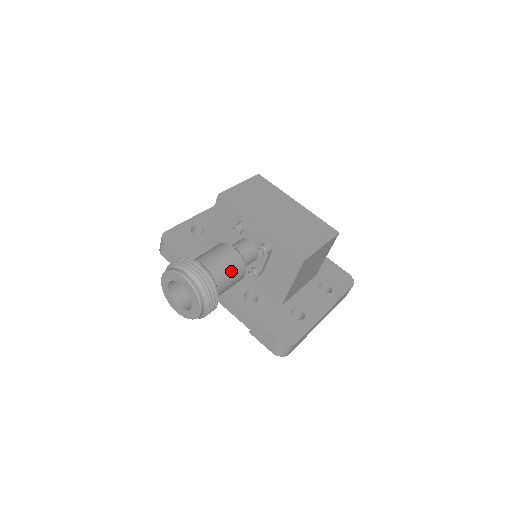
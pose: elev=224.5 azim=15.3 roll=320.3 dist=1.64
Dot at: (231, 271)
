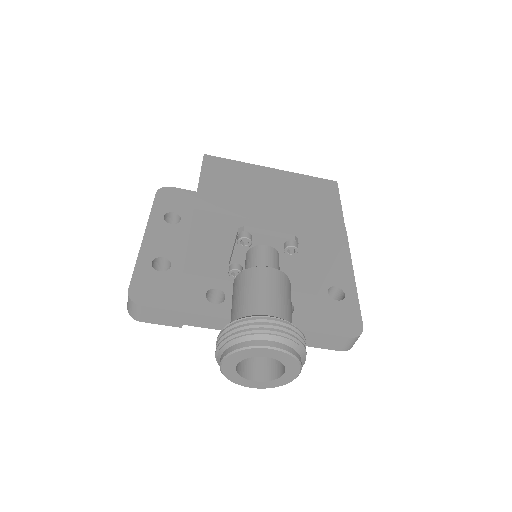
Dot at: (288, 298)
